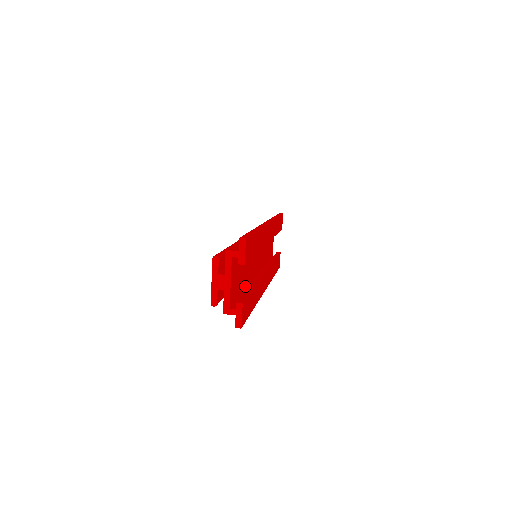
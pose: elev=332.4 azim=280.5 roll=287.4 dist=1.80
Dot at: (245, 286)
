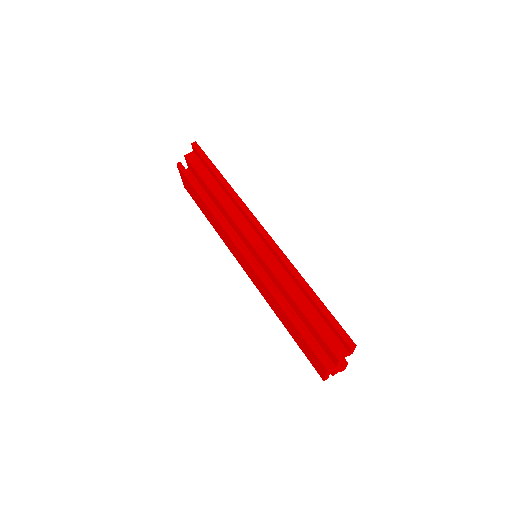
Dot at: occluded
